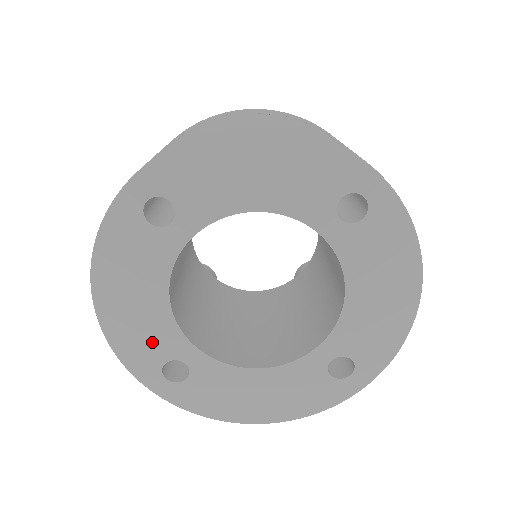
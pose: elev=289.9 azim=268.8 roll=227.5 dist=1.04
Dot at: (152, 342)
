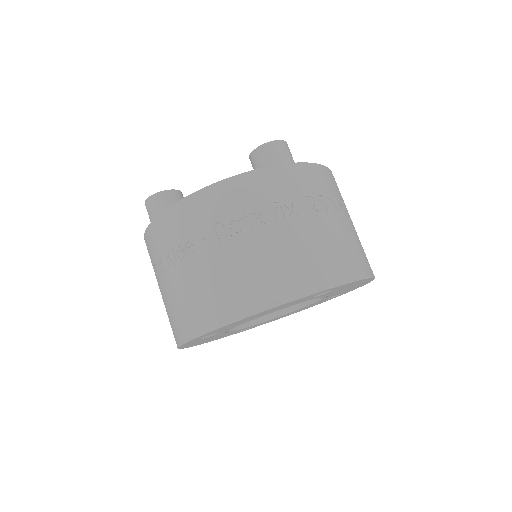
Dot at: occluded
